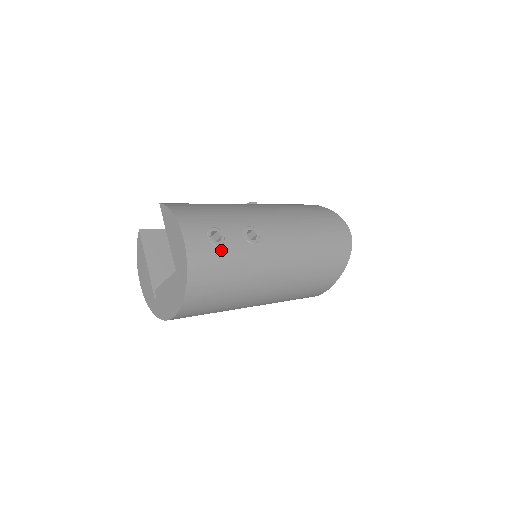
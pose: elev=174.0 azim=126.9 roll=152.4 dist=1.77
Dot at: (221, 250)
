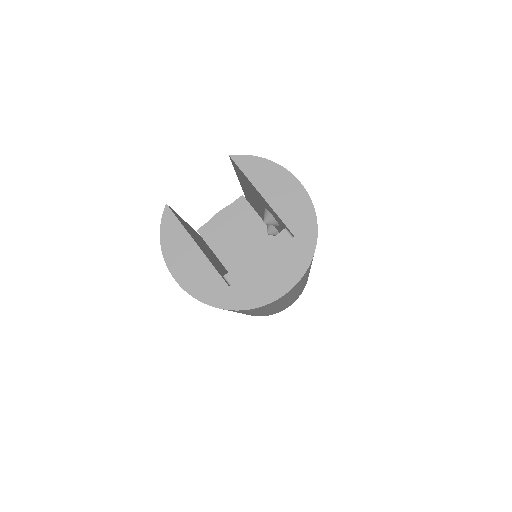
Dot at: occluded
